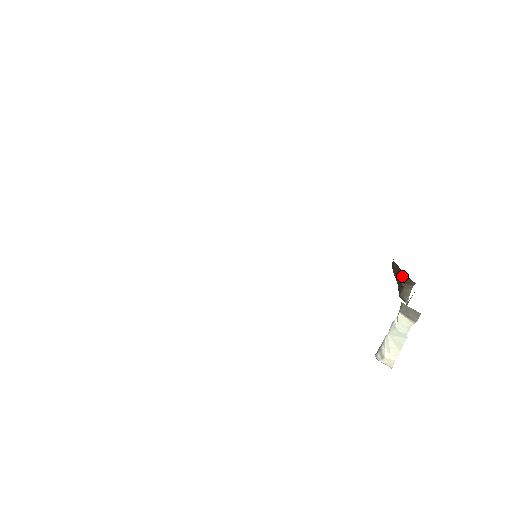
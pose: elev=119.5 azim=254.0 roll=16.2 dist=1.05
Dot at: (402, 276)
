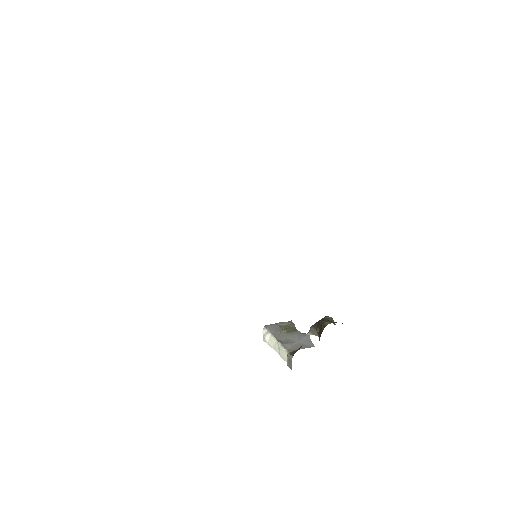
Dot at: (320, 332)
